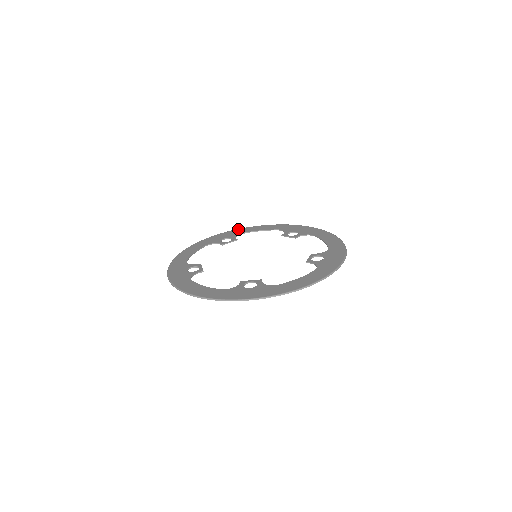
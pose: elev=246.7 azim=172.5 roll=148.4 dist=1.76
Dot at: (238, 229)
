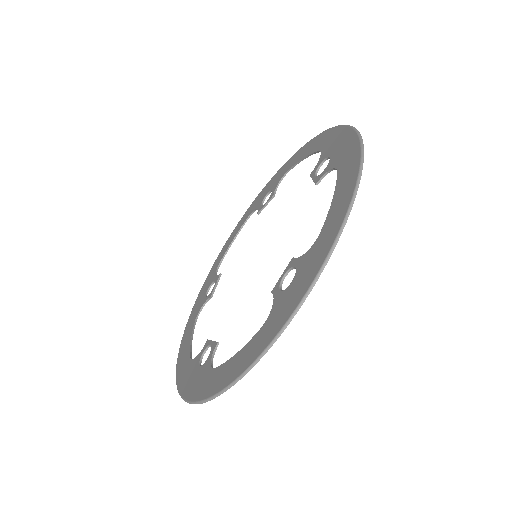
Dot at: (211, 268)
